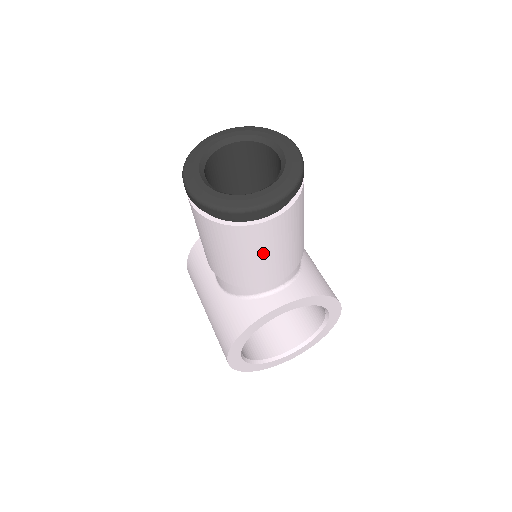
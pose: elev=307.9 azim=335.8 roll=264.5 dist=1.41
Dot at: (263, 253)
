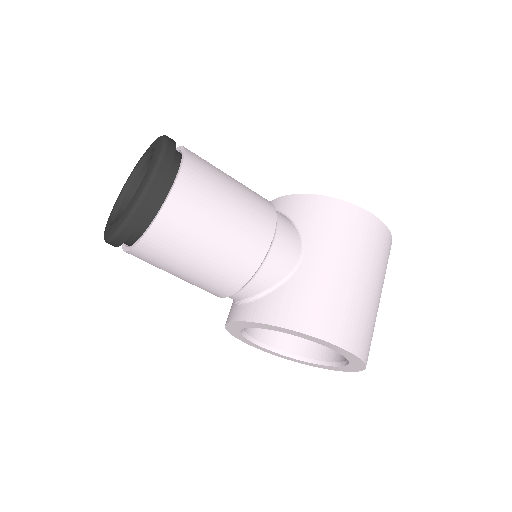
Dot at: (169, 272)
